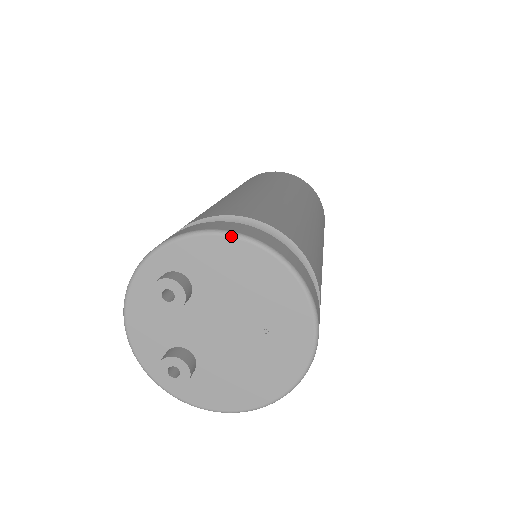
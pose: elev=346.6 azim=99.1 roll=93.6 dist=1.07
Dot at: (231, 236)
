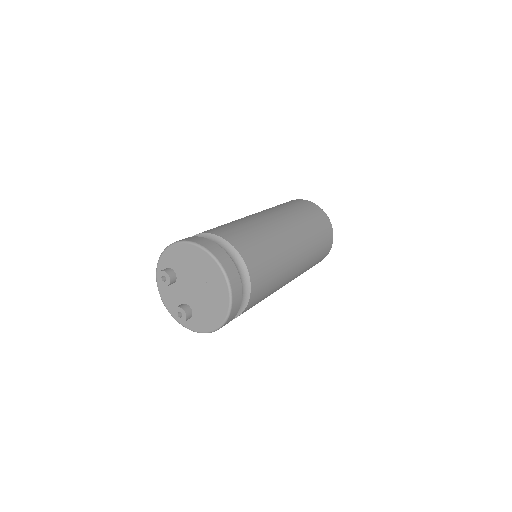
Dot at: (177, 243)
